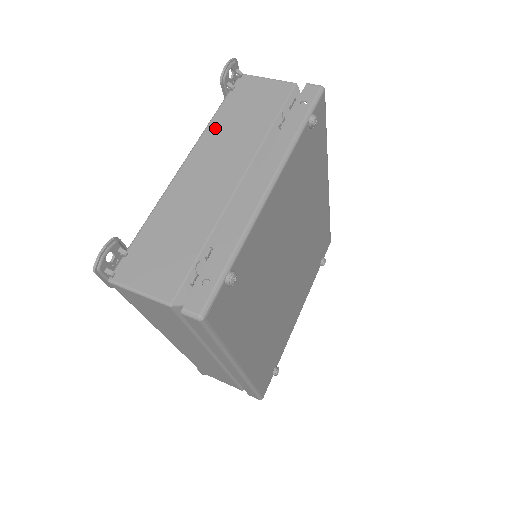
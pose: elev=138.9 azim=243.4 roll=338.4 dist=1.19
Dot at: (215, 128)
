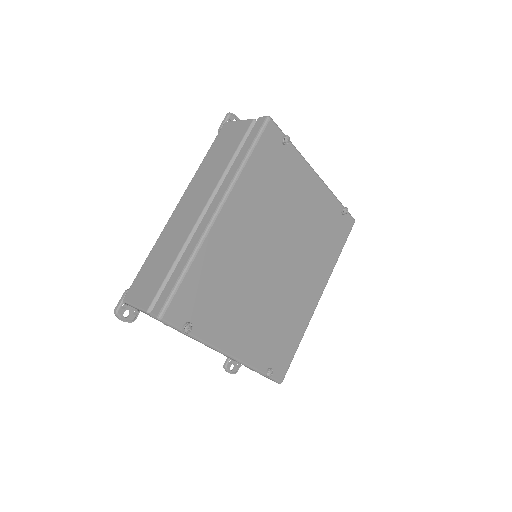
Dot at: occluded
